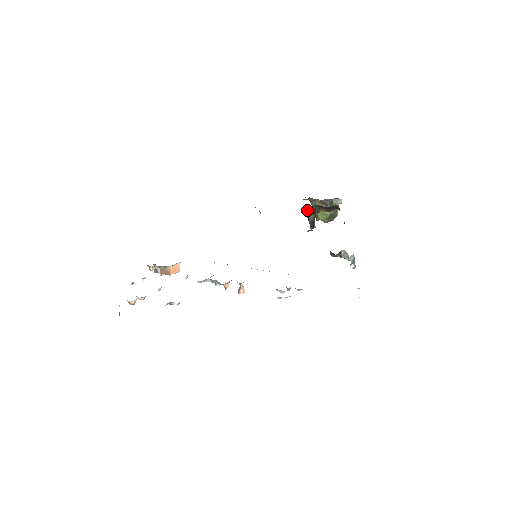
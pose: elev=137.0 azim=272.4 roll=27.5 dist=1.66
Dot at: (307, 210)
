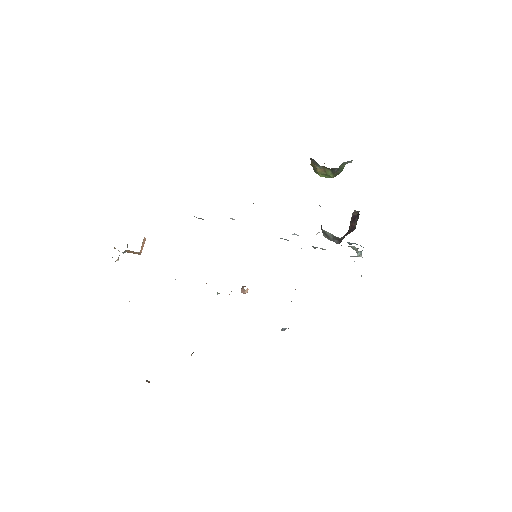
Dot at: occluded
